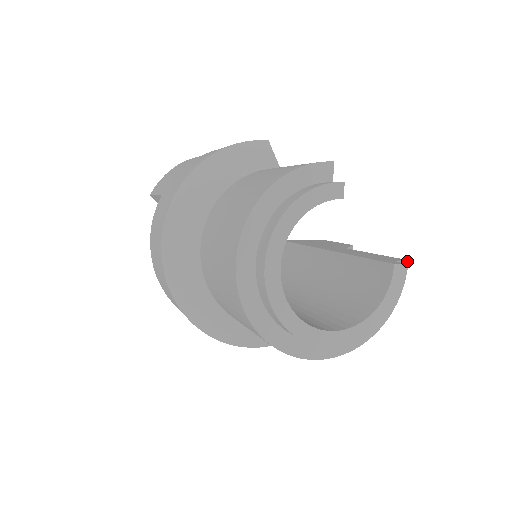
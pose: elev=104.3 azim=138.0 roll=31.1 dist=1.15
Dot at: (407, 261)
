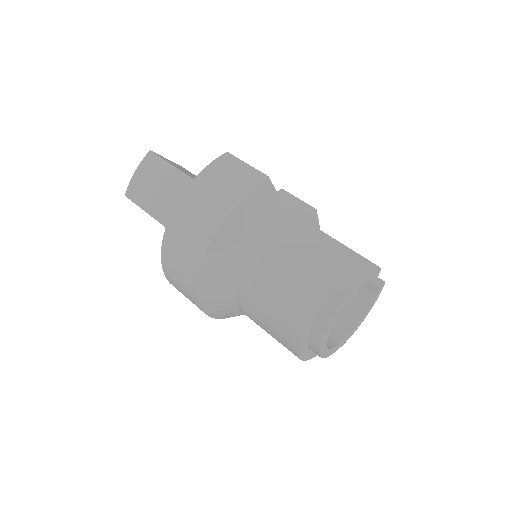
Dot at: occluded
